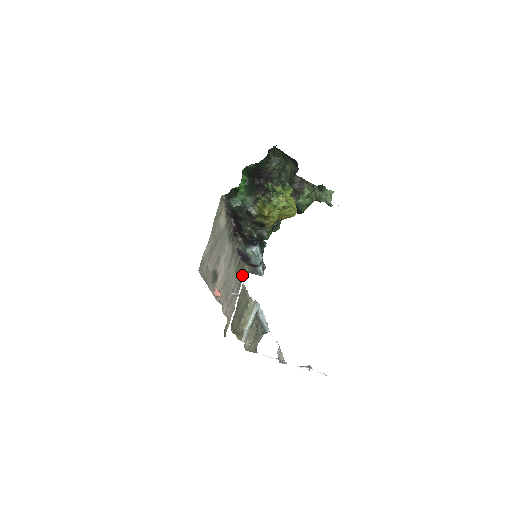
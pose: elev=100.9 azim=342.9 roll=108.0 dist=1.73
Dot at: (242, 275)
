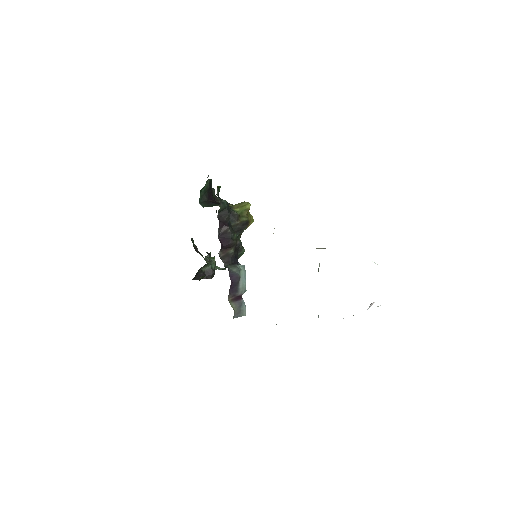
Dot at: occluded
